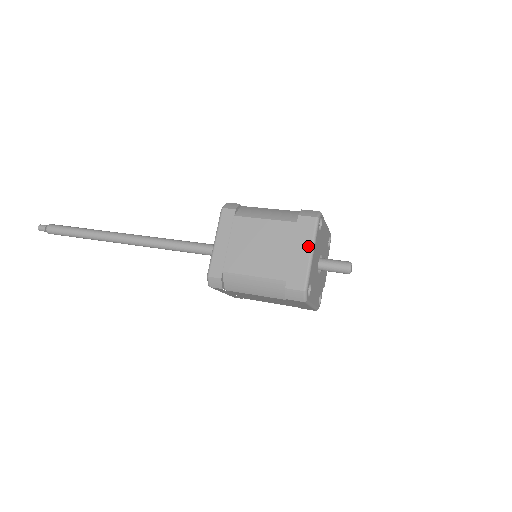
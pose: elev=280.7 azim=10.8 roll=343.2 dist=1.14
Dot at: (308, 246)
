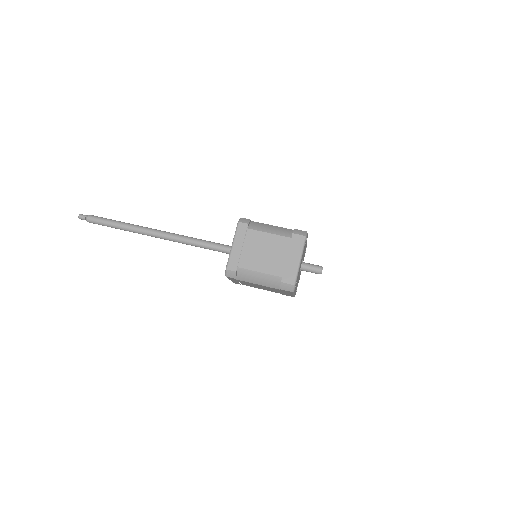
Dot at: (298, 255)
